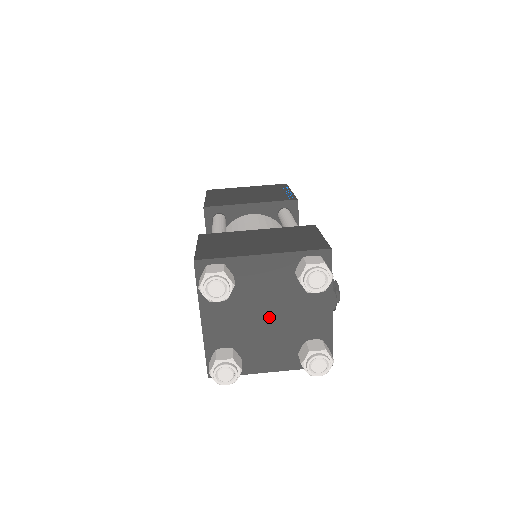
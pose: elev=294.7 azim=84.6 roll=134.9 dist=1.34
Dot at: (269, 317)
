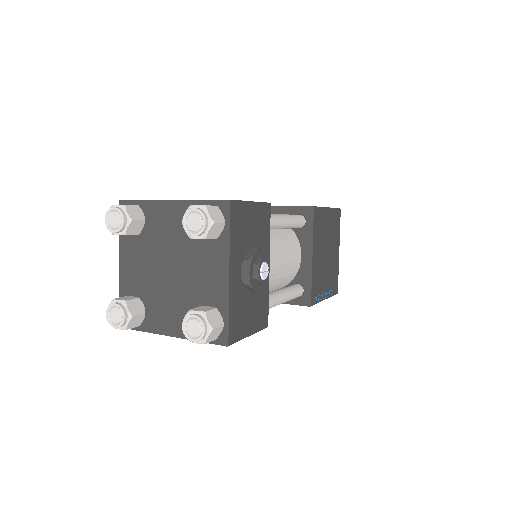
Dot at: (172, 270)
